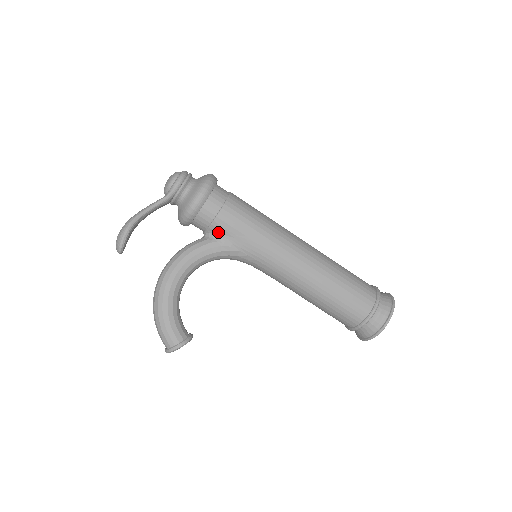
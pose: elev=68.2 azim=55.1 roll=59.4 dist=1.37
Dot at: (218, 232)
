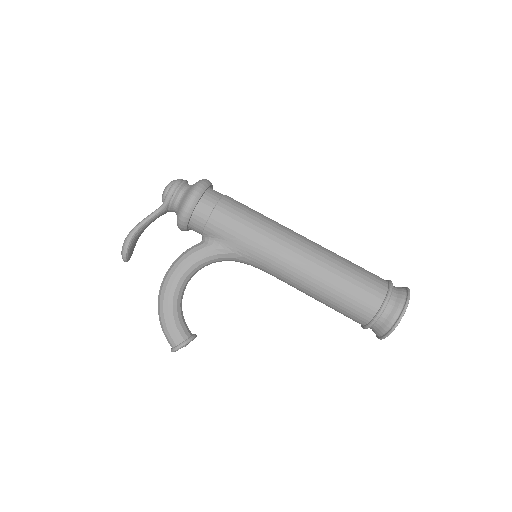
Dot at: (212, 236)
